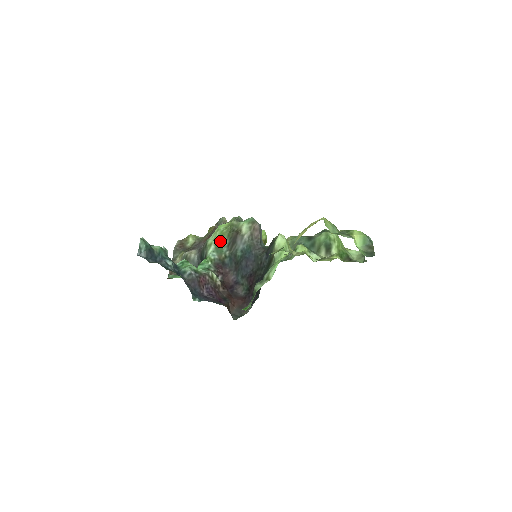
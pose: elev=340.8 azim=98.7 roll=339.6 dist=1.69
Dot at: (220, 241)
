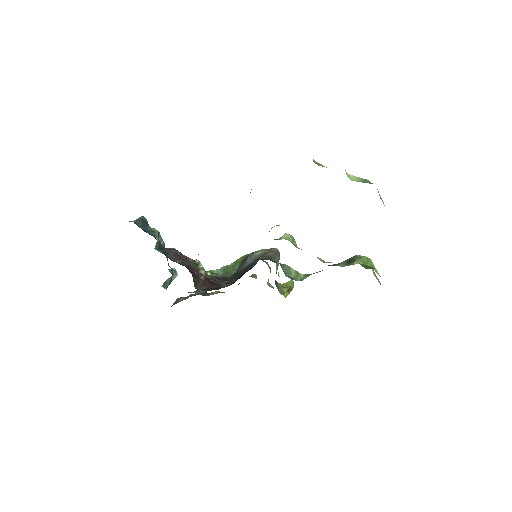
Dot at: (232, 266)
